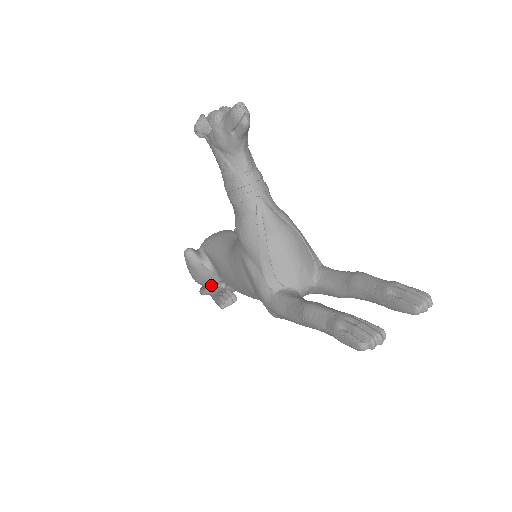
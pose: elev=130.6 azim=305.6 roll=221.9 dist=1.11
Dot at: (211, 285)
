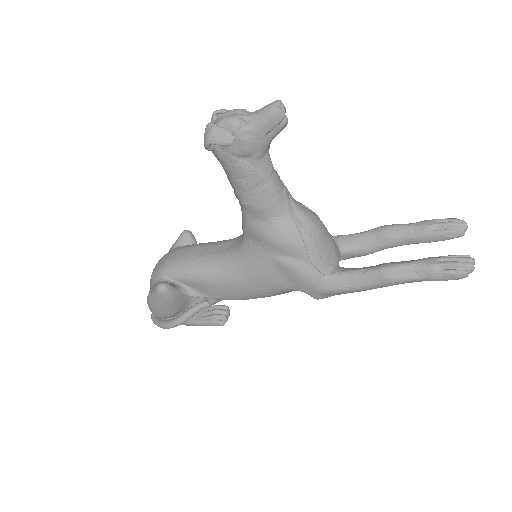
Dot at: (189, 311)
